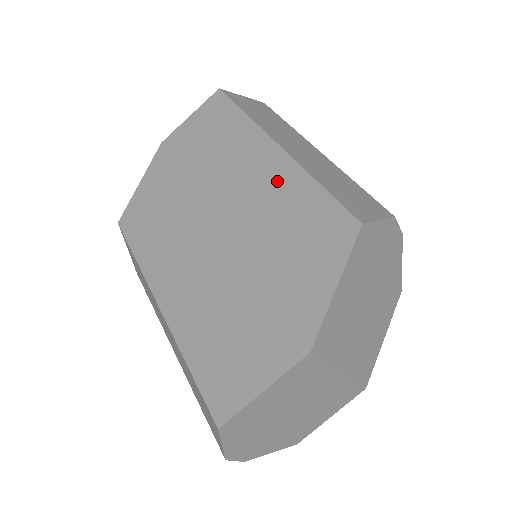
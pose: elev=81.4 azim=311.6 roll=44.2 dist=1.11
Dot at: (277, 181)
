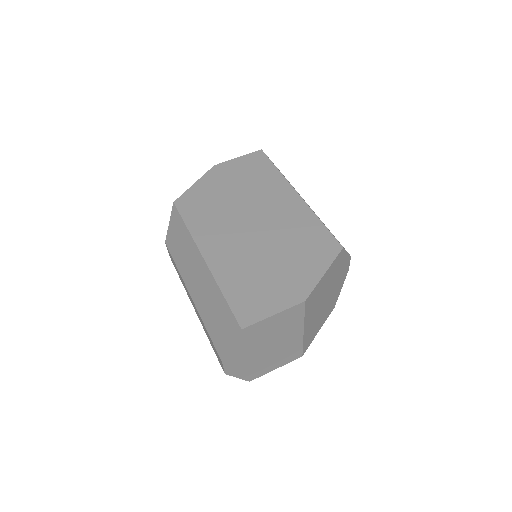
Dot at: (295, 212)
